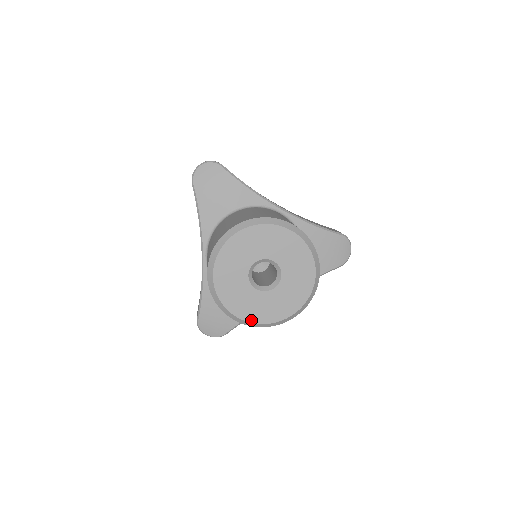
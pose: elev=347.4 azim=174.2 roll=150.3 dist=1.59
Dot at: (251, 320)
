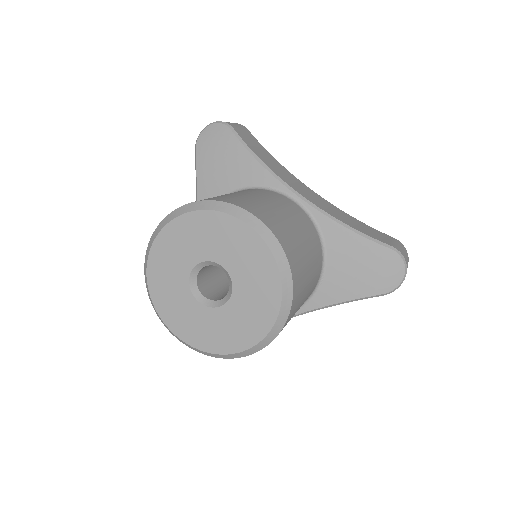
Dot at: (190, 342)
